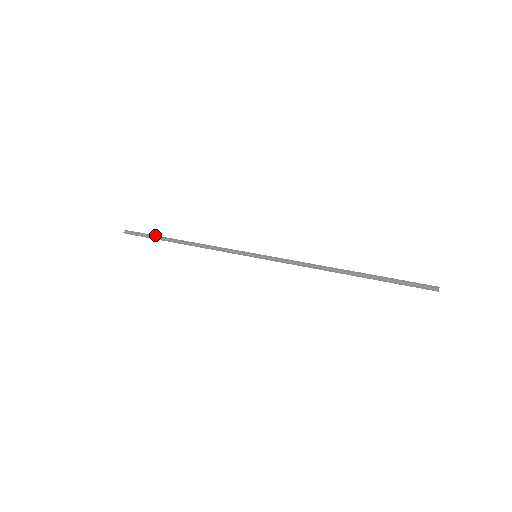
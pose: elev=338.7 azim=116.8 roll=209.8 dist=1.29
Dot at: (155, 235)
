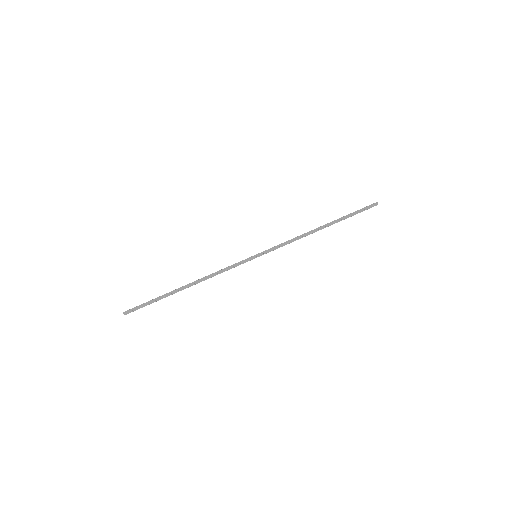
Dot at: (160, 299)
